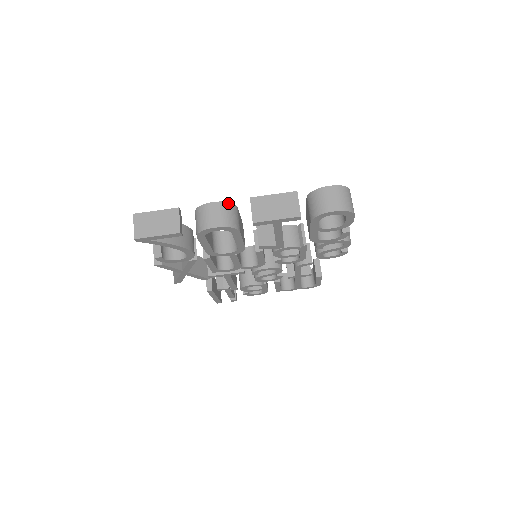
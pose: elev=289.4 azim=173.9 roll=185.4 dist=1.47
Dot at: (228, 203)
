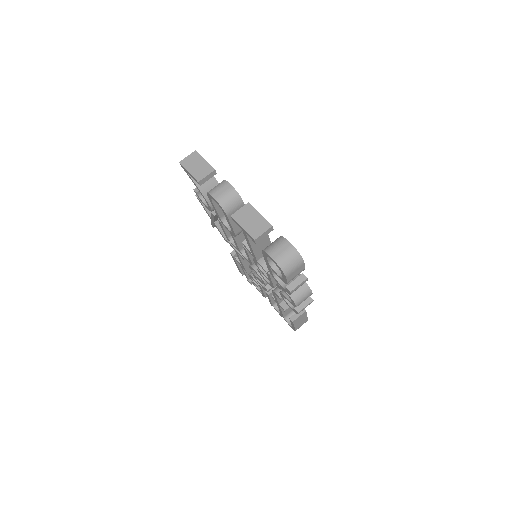
Dot at: (237, 193)
